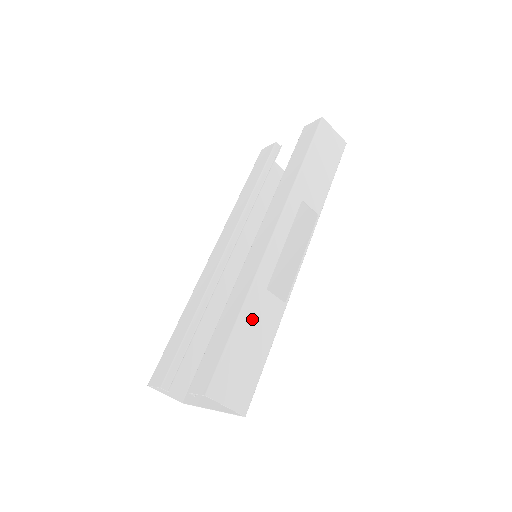
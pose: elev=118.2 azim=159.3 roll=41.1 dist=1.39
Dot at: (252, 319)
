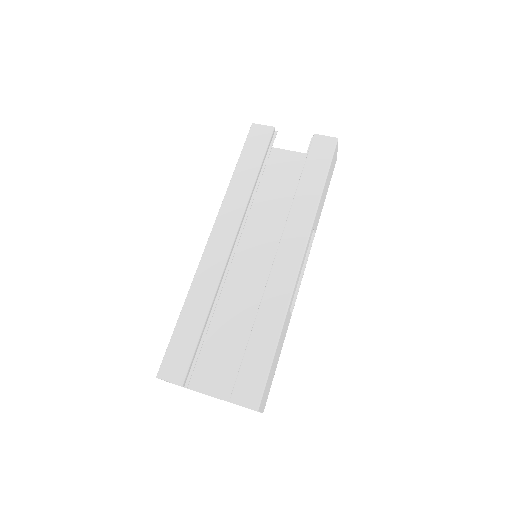
Dot at: (281, 338)
